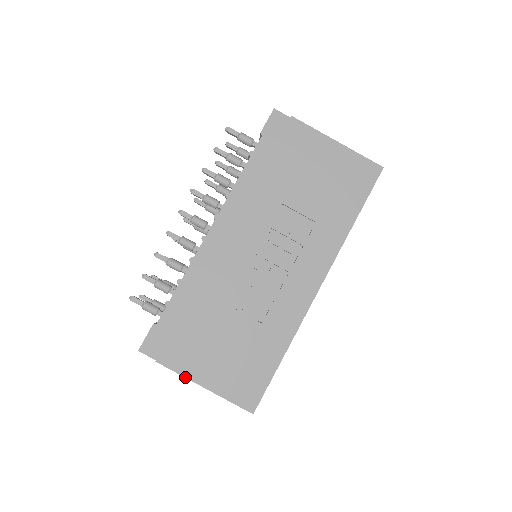
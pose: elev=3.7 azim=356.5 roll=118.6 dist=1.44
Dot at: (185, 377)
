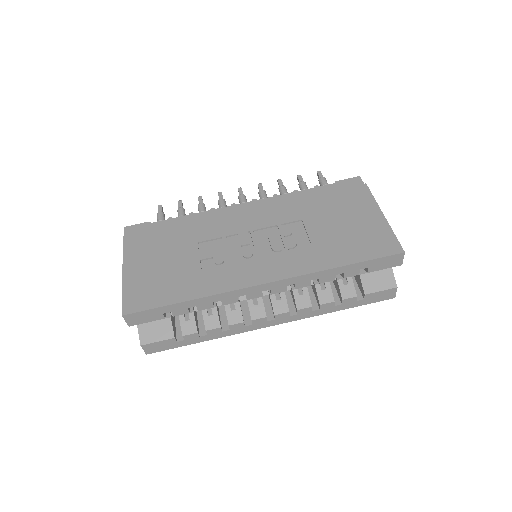
Dot at: (123, 257)
